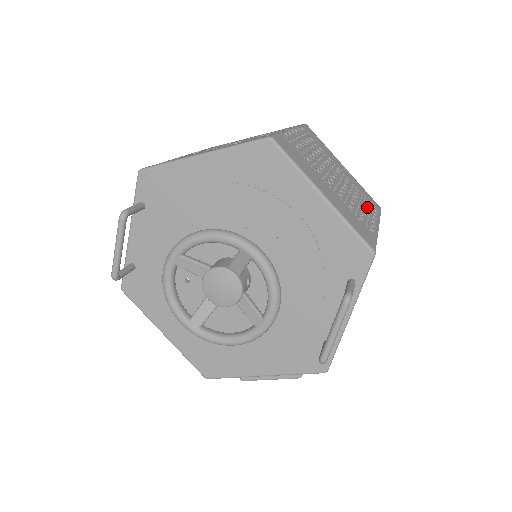
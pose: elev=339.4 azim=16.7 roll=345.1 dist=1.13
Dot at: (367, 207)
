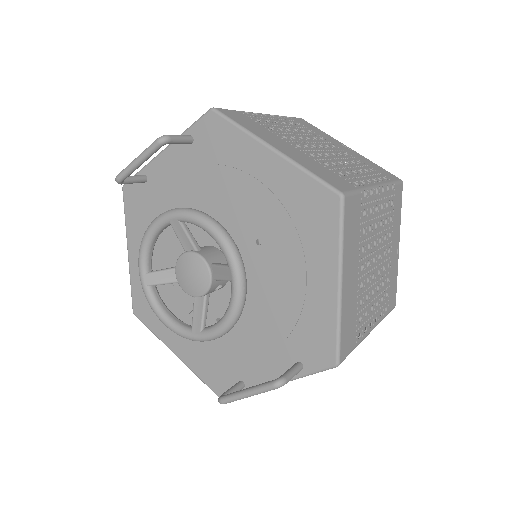
Dot at: (380, 304)
